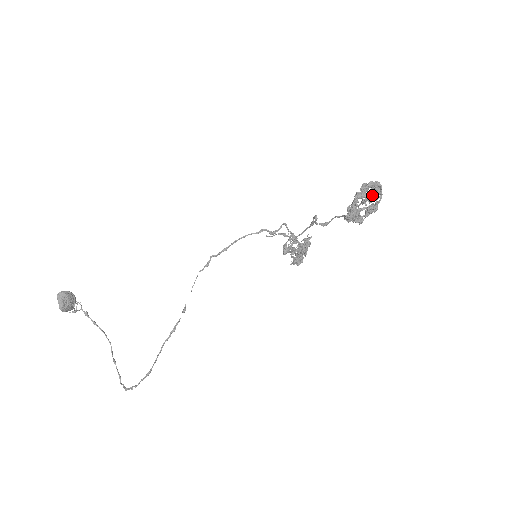
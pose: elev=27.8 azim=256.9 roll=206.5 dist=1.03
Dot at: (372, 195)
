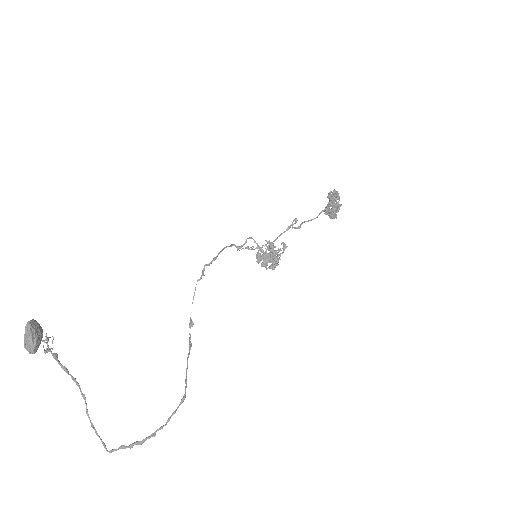
Dot at: (329, 203)
